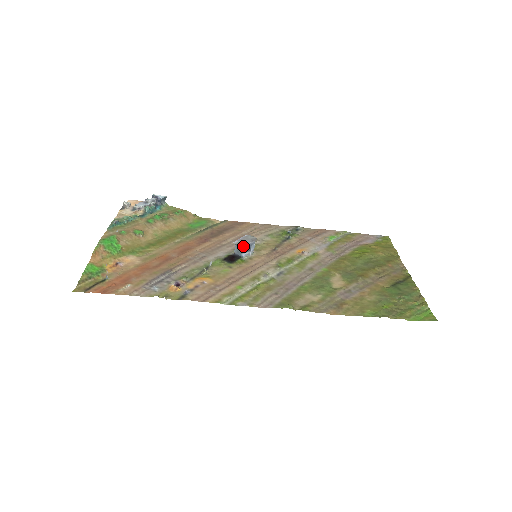
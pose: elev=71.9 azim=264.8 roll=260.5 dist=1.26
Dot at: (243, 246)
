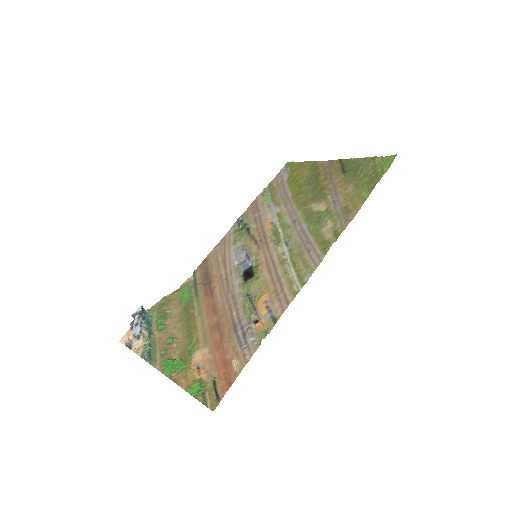
Dot at: (245, 258)
